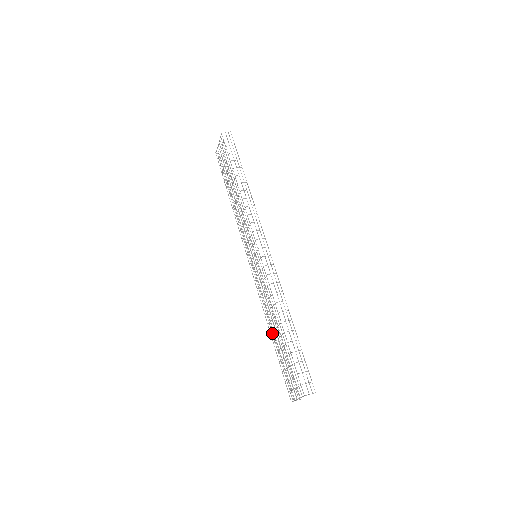
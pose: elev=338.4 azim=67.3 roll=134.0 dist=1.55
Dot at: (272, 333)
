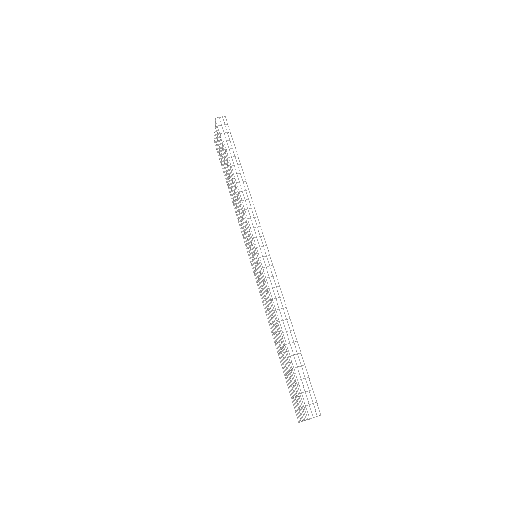
Dot at: (276, 343)
